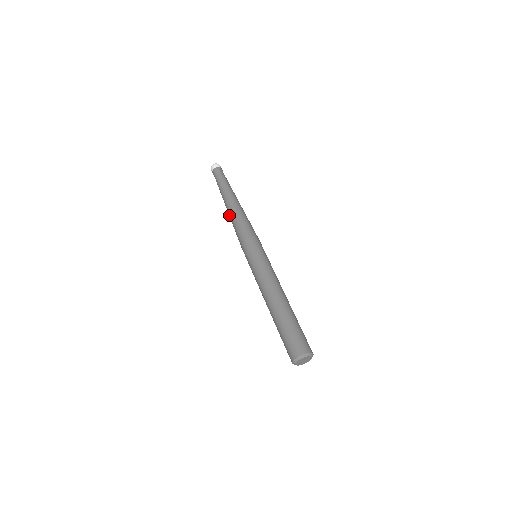
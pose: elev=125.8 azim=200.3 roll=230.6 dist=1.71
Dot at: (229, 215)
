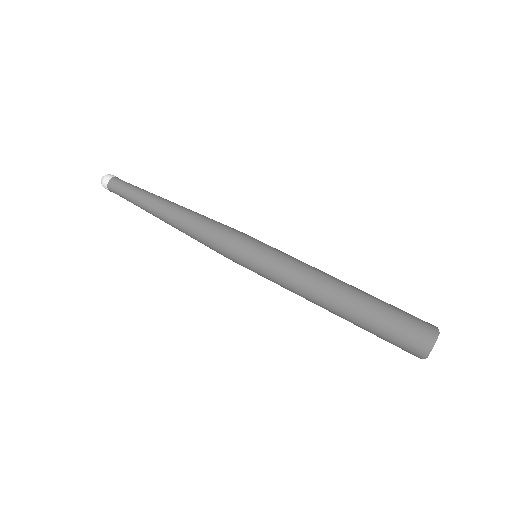
Dot at: occluded
